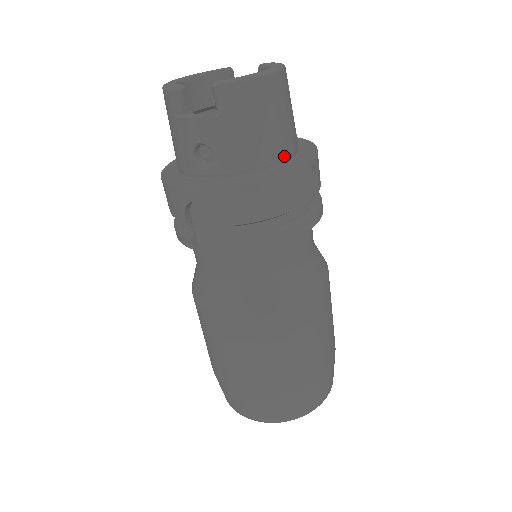
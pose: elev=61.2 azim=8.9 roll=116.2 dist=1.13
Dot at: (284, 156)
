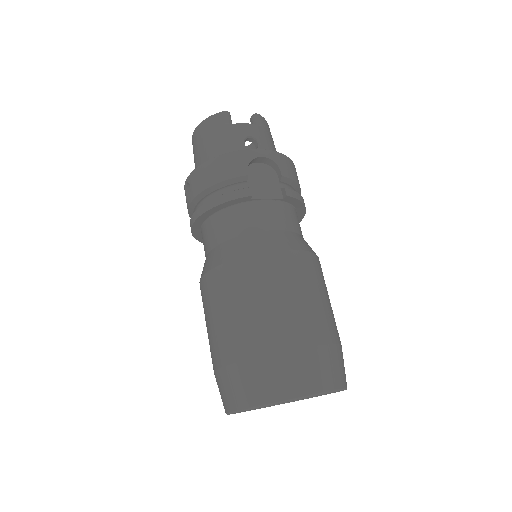
Dot at: occluded
